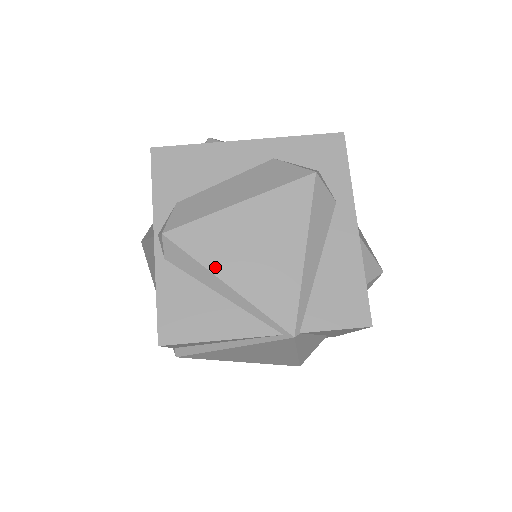
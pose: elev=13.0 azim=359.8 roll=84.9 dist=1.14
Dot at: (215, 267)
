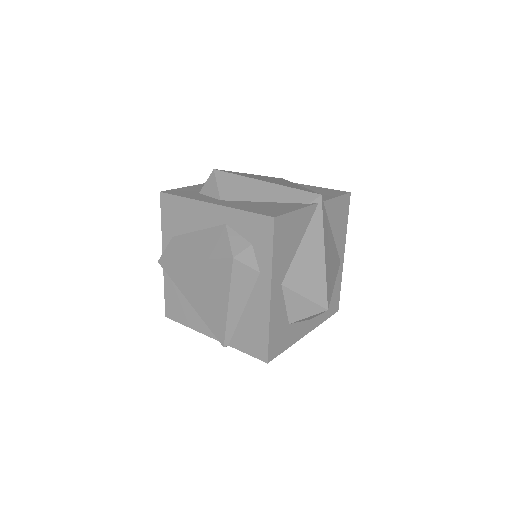
Dot at: (184, 291)
